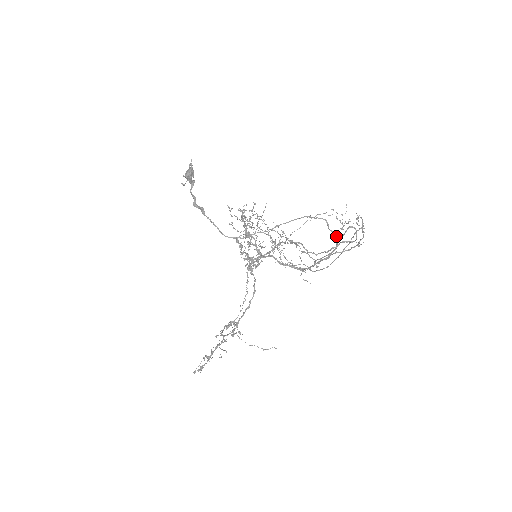
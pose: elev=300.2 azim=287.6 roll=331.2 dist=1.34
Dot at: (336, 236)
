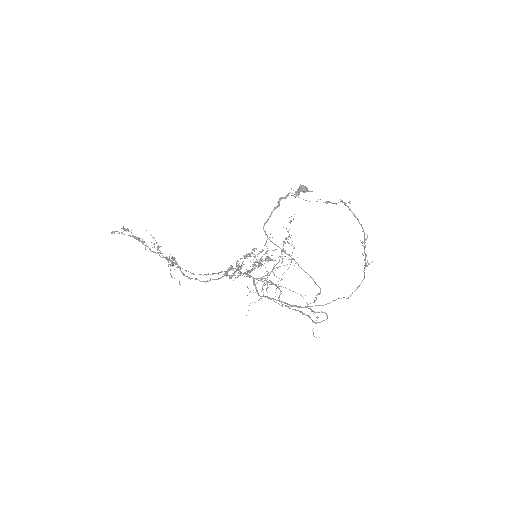
Dot at: occluded
